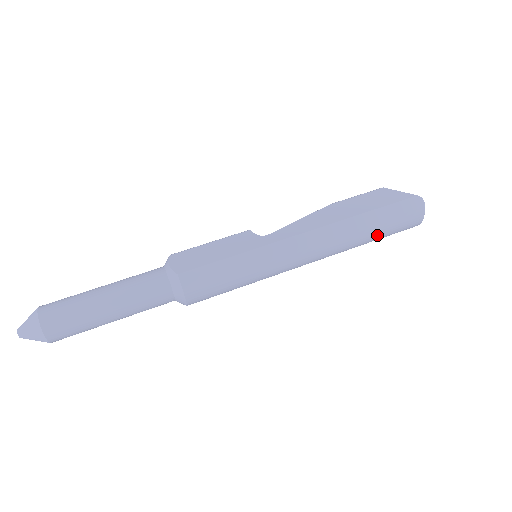
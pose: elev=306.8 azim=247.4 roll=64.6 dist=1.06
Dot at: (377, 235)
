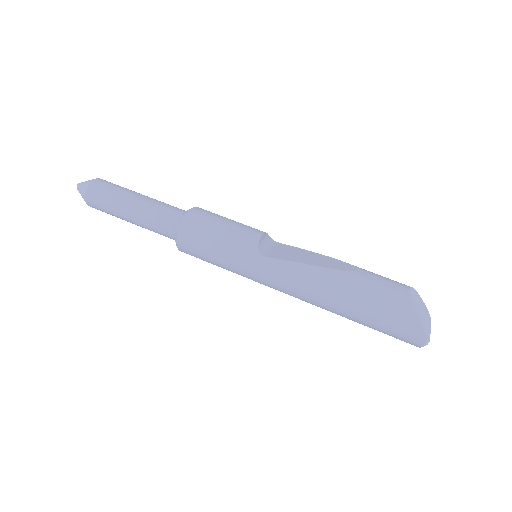
Dot at: (362, 324)
